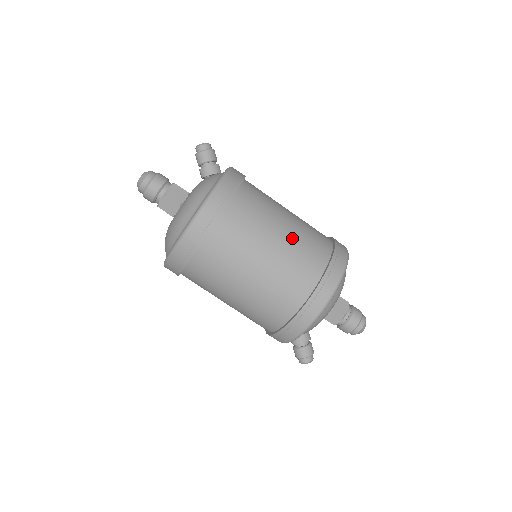
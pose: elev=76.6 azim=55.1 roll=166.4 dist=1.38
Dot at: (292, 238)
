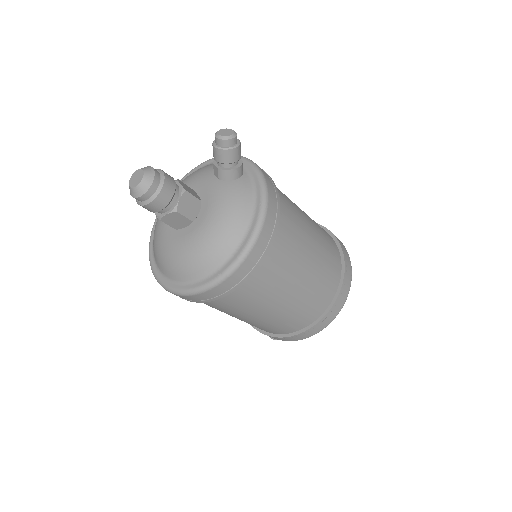
Dot at: (317, 268)
